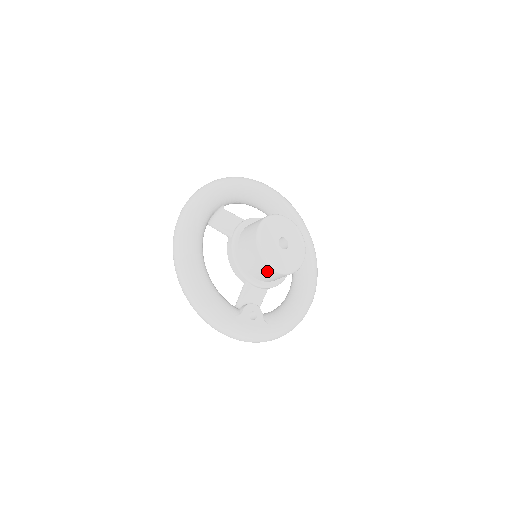
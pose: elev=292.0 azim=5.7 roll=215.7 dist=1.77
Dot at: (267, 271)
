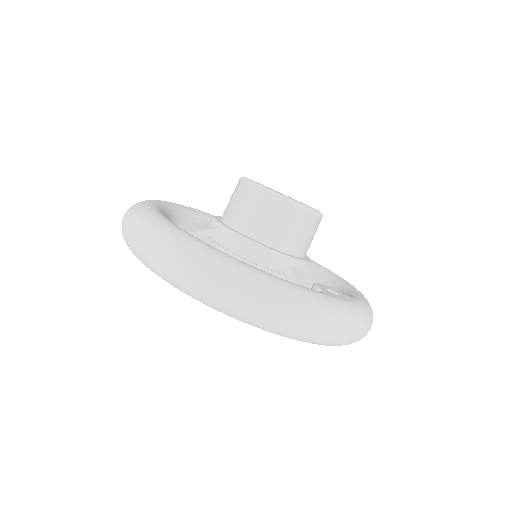
Dot at: (300, 221)
